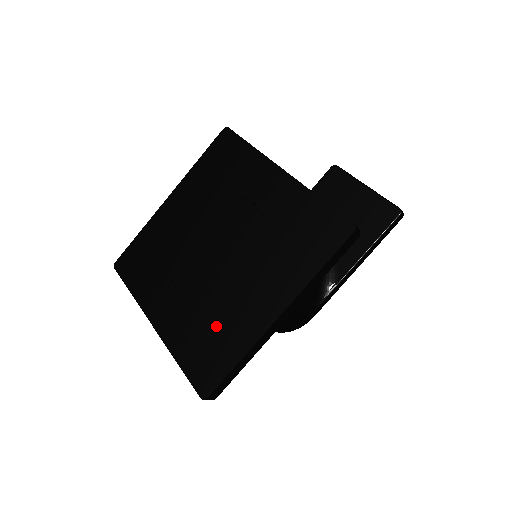
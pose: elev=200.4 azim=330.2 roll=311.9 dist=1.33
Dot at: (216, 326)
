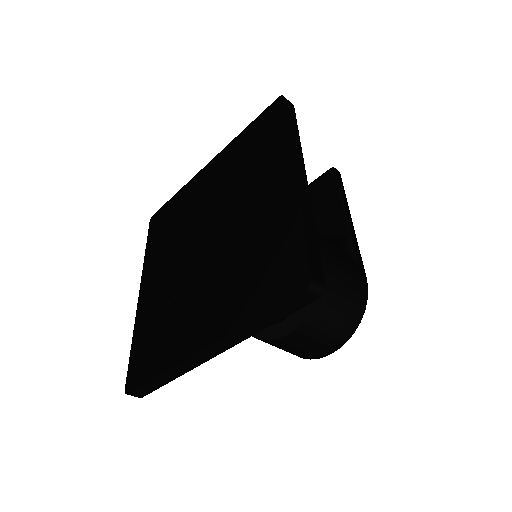
Dot at: (256, 250)
